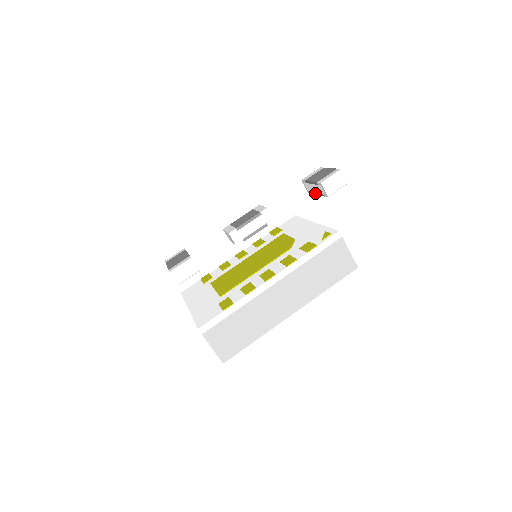
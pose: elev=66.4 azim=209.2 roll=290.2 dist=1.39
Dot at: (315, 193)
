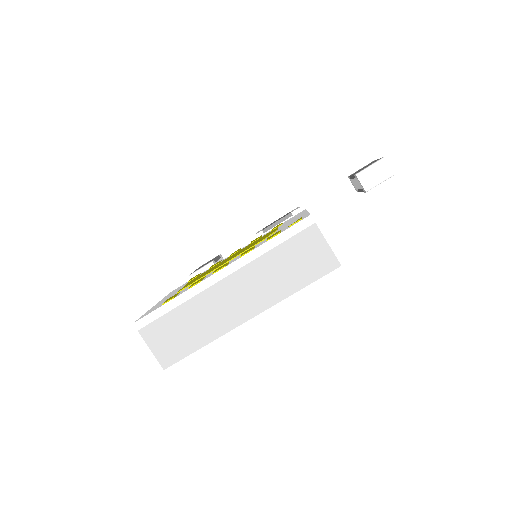
Dot at: (359, 190)
